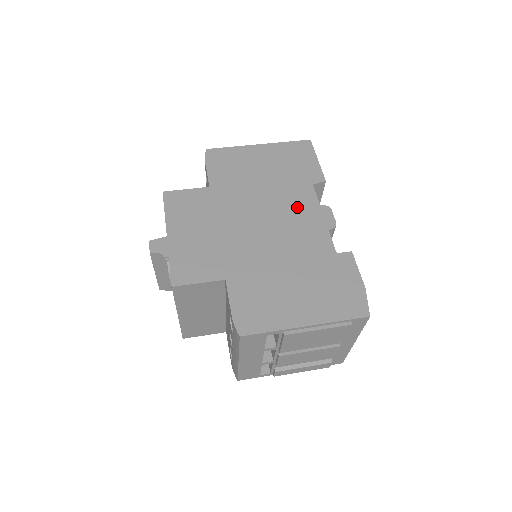
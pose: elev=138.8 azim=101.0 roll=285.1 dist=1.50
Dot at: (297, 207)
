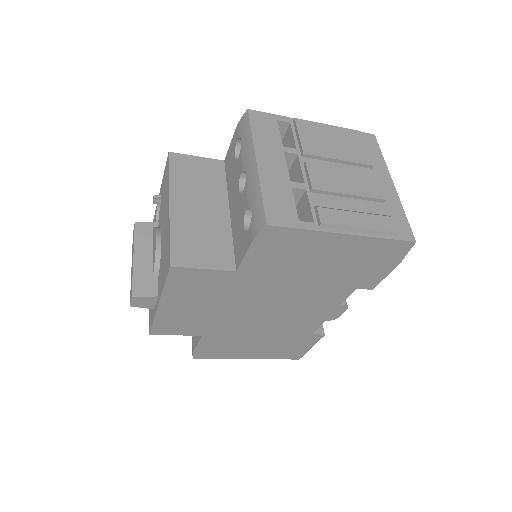
Dot at: occluded
